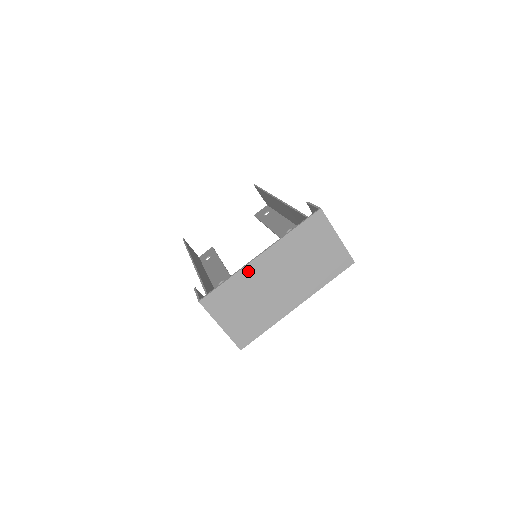
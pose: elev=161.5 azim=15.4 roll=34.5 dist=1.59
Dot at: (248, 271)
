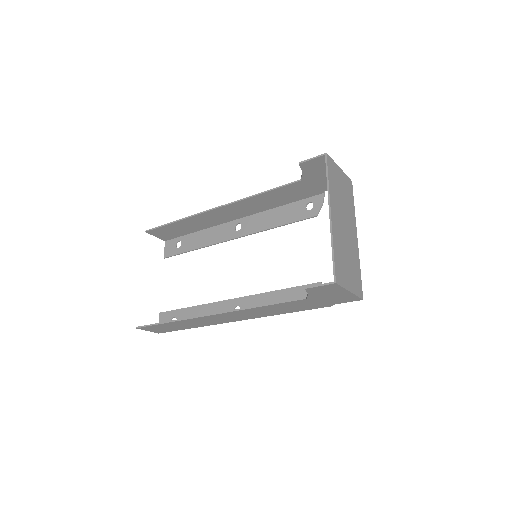
Dot at: (334, 233)
